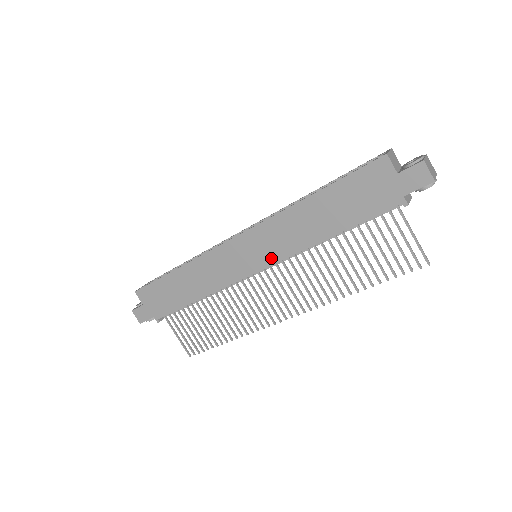
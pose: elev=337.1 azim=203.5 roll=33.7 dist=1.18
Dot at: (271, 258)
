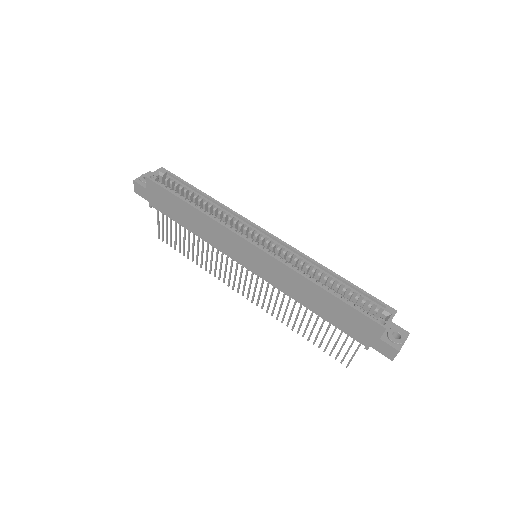
Dot at: (264, 276)
